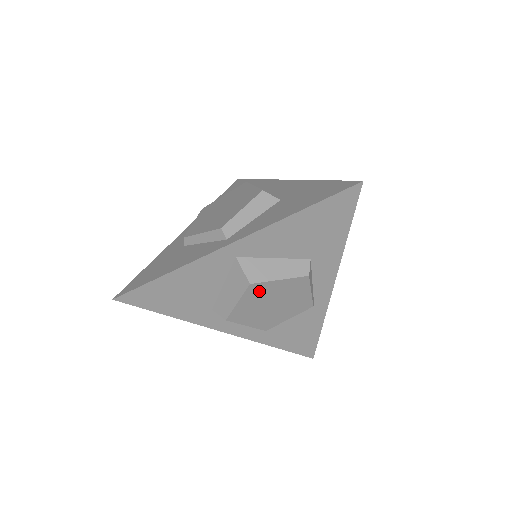
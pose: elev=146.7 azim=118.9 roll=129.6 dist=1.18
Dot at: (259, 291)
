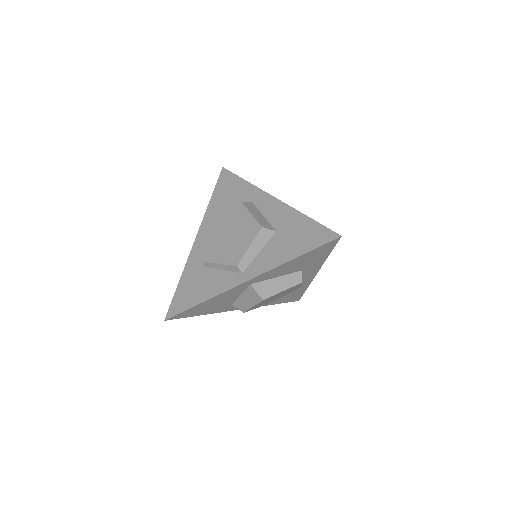
Dot at: occluded
